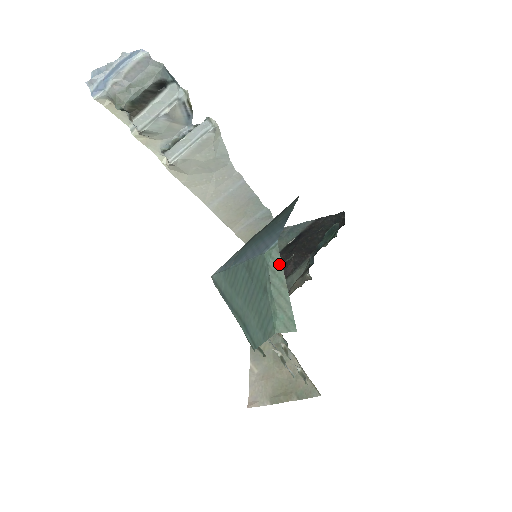
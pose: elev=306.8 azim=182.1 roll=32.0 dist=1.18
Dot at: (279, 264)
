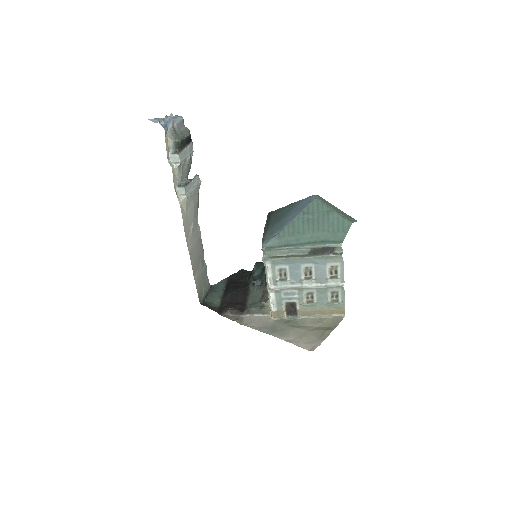
Dot at: (326, 201)
